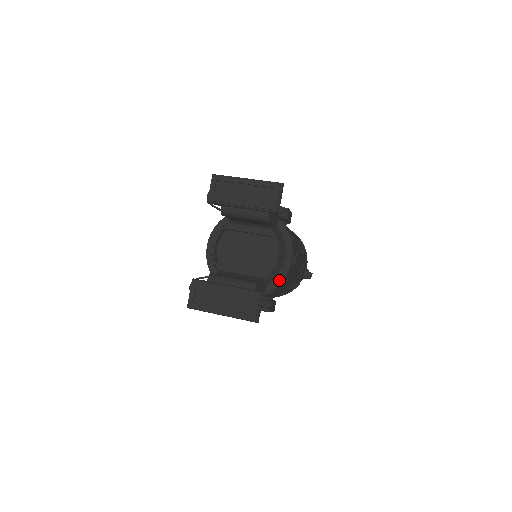
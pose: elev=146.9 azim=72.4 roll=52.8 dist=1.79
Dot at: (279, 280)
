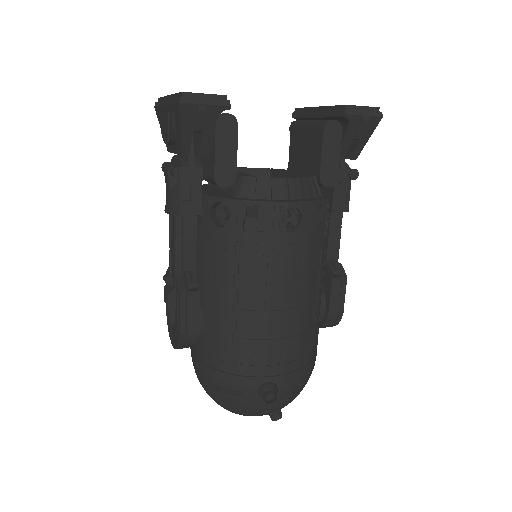
Dot at: (251, 199)
